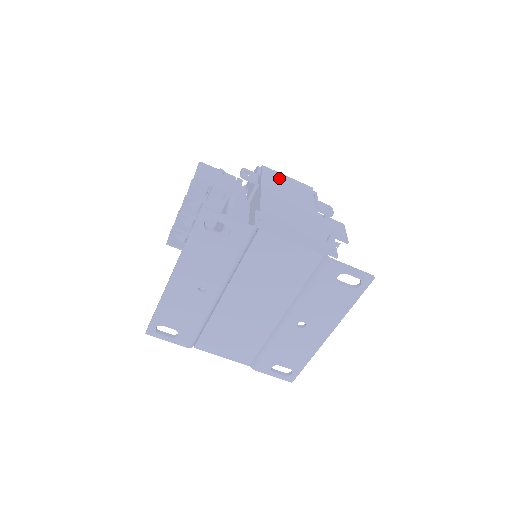
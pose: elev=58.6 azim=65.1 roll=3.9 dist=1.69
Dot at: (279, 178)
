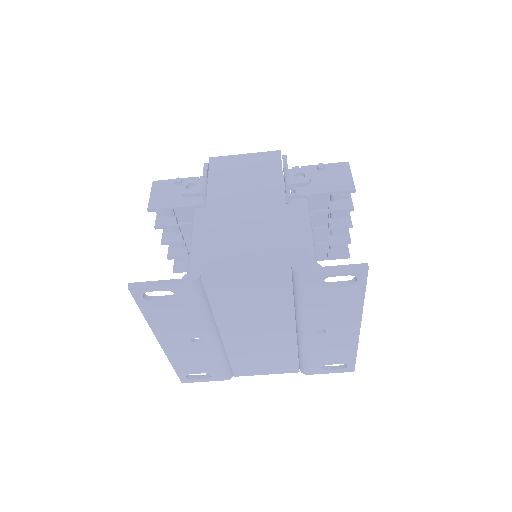
Dot at: (232, 166)
